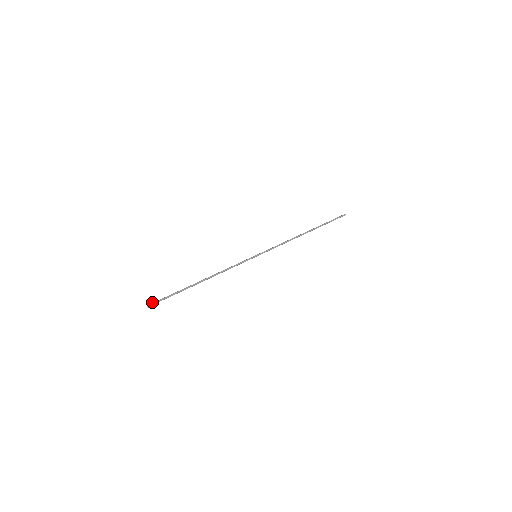
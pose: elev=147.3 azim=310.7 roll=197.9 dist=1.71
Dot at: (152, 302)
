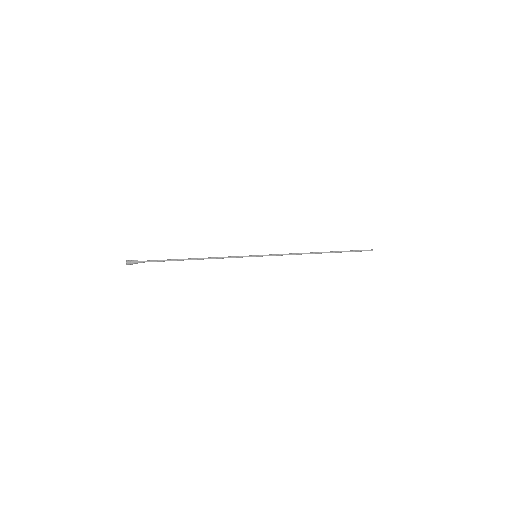
Dot at: (132, 261)
